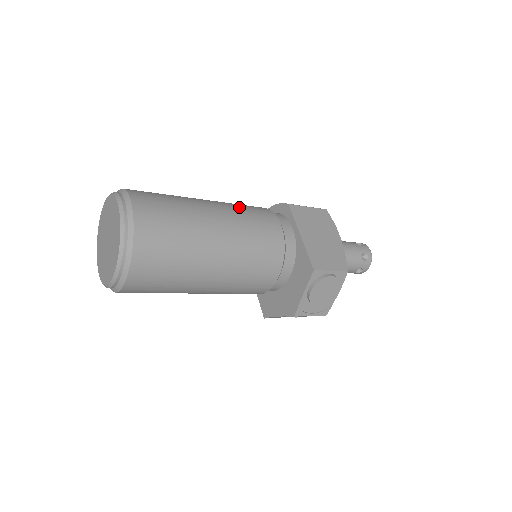
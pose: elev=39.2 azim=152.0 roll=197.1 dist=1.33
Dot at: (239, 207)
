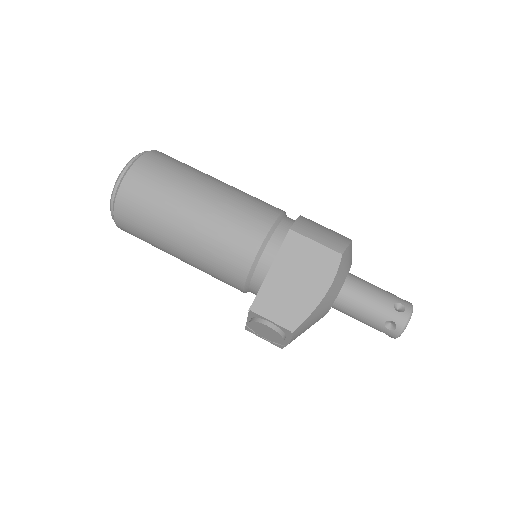
Dot at: (232, 210)
